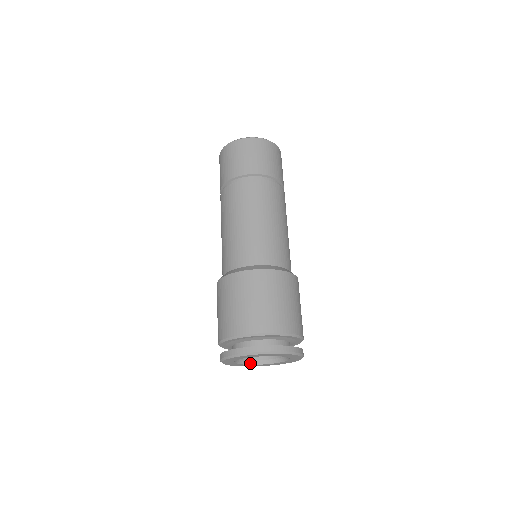
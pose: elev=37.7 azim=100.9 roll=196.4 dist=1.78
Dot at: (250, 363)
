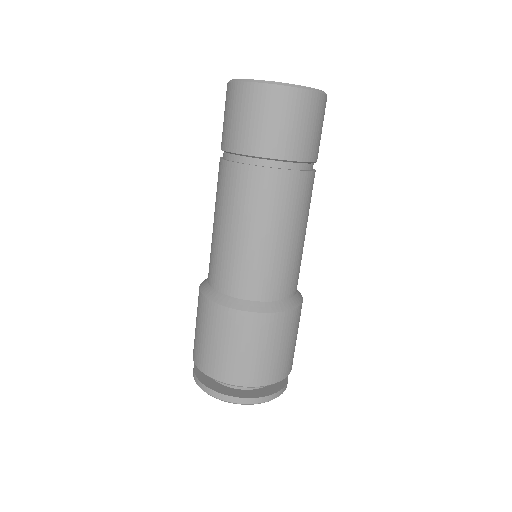
Dot at: occluded
